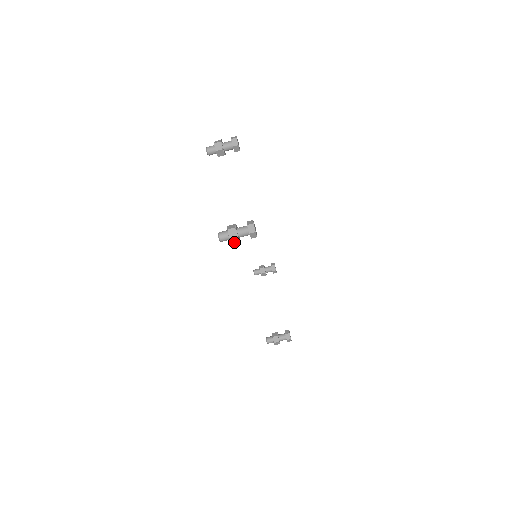
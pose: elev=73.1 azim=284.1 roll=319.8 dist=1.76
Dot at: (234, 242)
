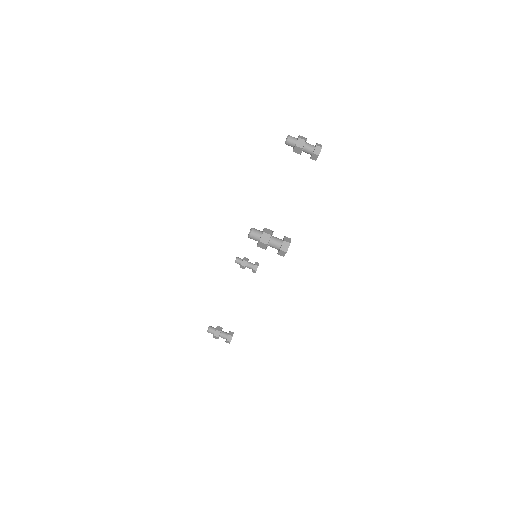
Dot at: (260, 246)
